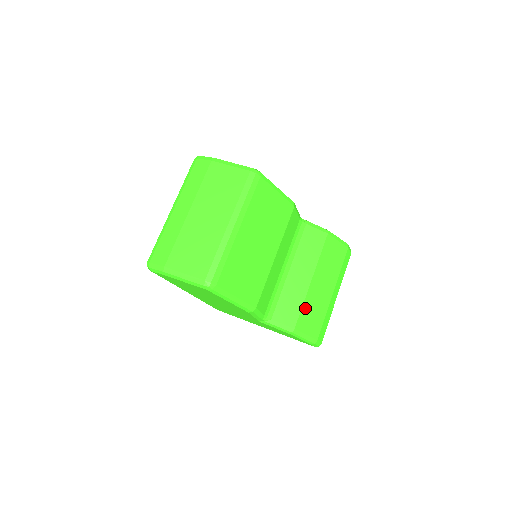
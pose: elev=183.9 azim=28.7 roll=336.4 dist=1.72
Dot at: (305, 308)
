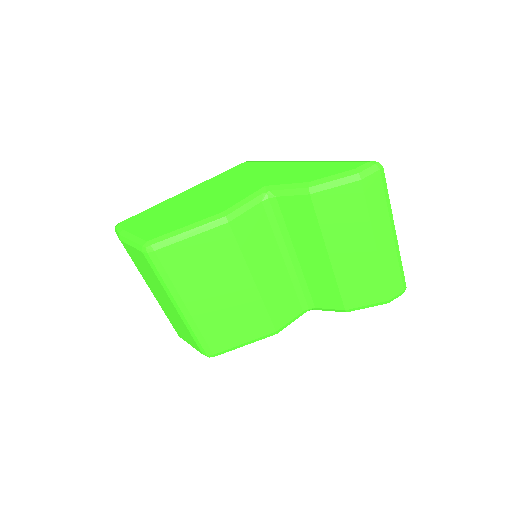
Dot at: (344, 286)
